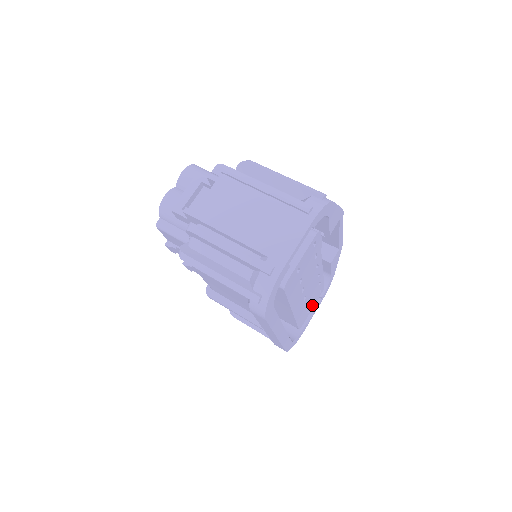
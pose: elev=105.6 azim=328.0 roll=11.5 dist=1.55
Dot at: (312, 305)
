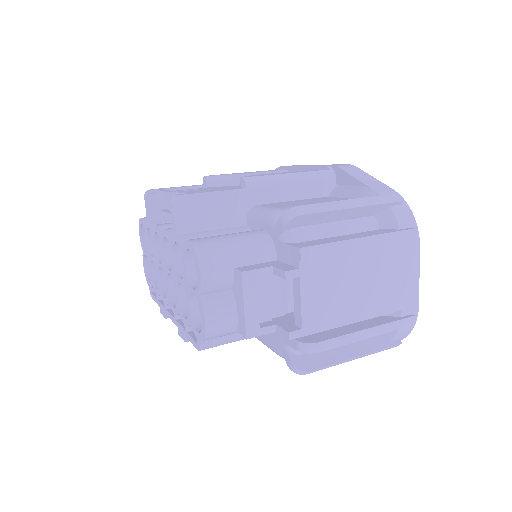
Dot at: occluded
